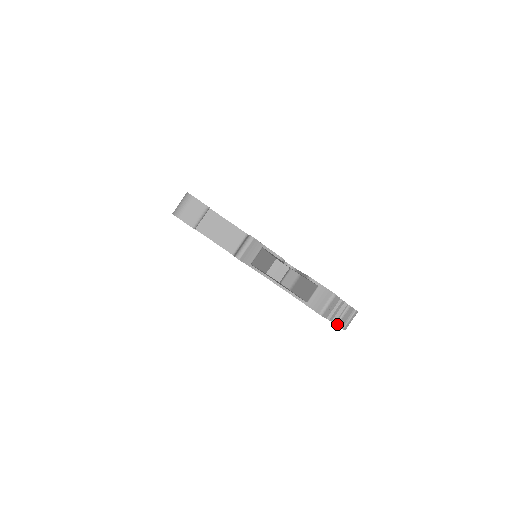
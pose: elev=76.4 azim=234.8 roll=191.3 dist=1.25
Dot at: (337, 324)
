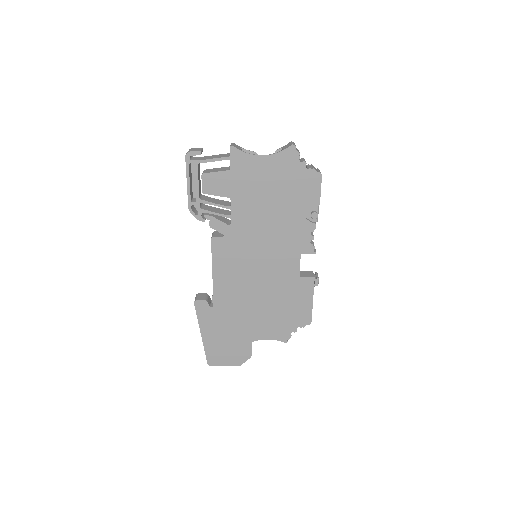
Dot at: (312, 168)
